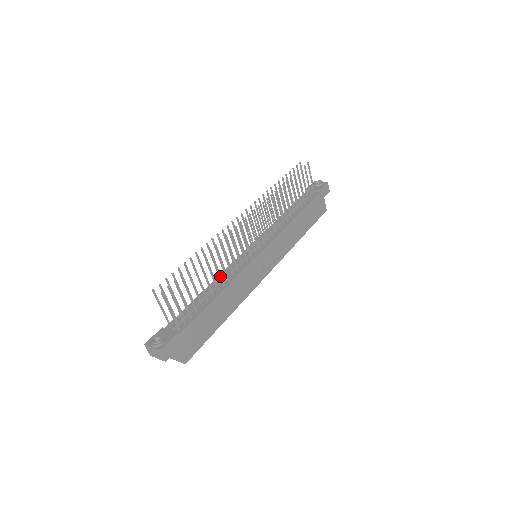
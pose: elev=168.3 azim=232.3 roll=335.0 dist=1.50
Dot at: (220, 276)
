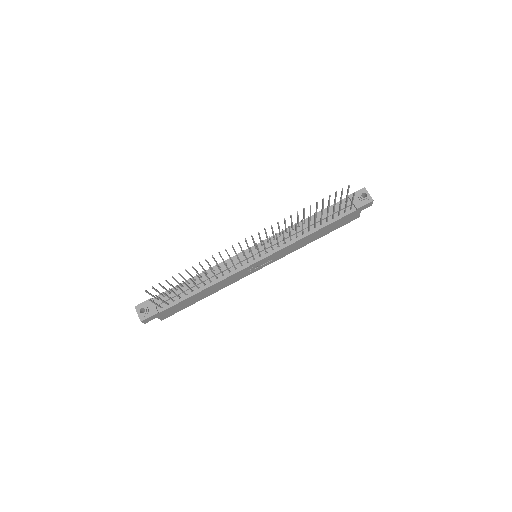
Dot at: (209, 279)
